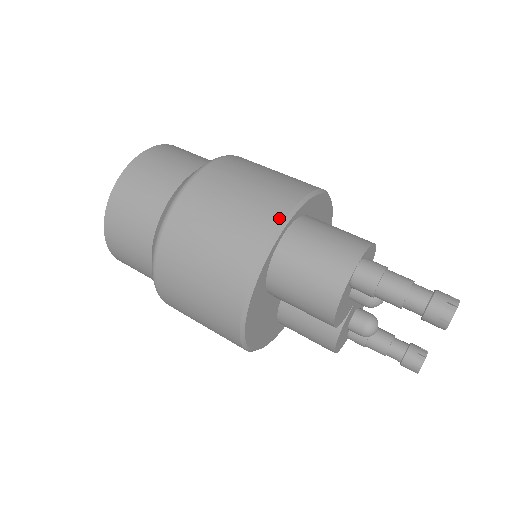
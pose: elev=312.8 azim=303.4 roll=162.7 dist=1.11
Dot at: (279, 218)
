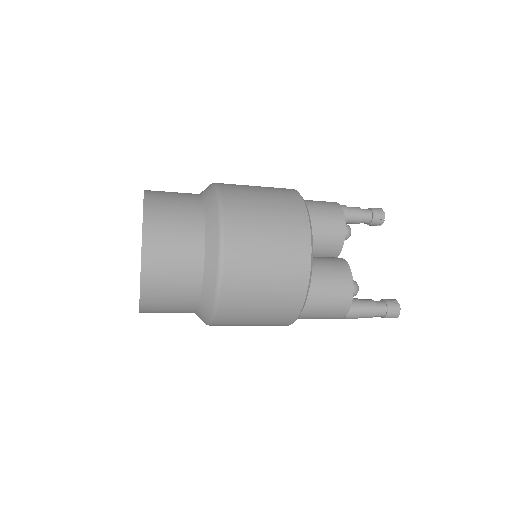
Dot at: occluded
